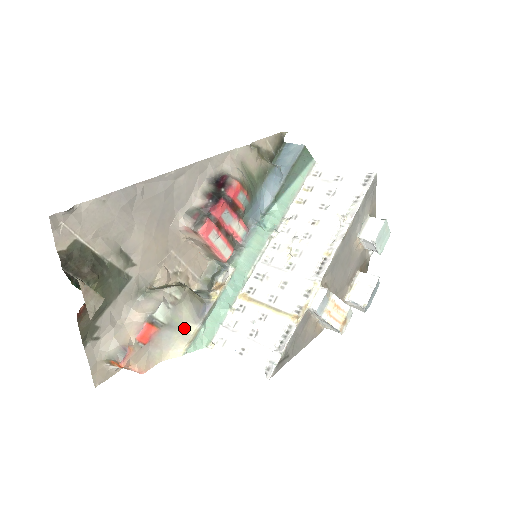
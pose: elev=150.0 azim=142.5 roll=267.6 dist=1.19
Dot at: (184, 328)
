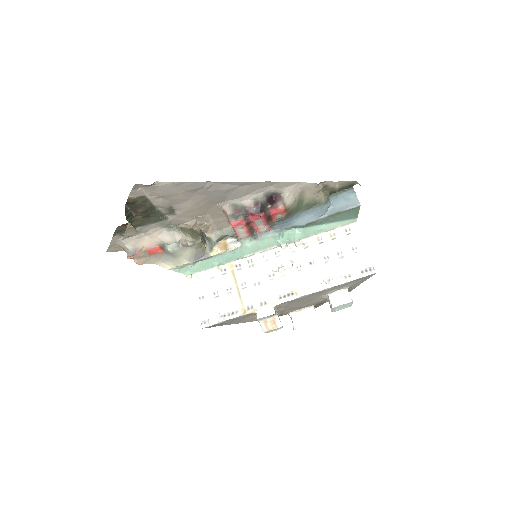
Dot at: (180, 259)
